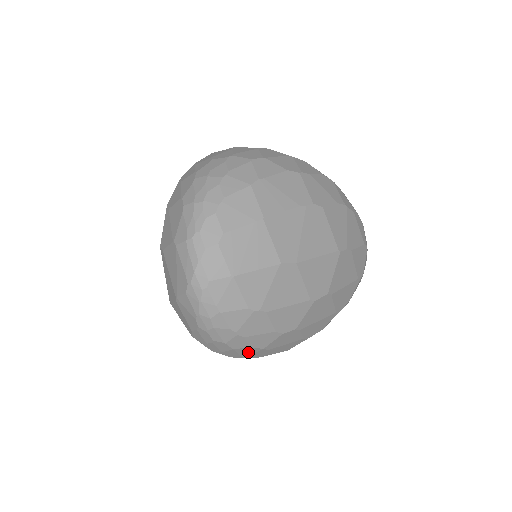
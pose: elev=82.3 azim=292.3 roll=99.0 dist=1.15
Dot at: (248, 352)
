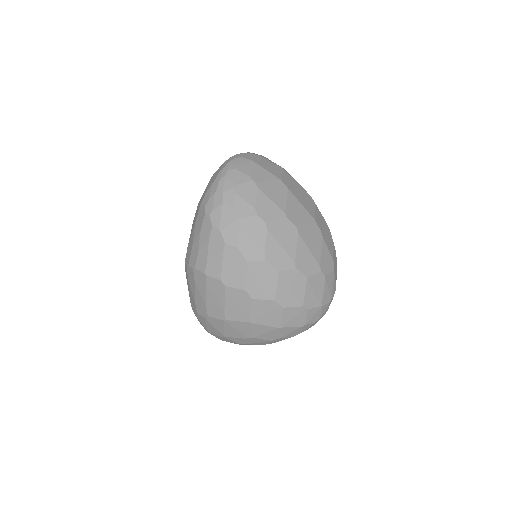
Dot at: (228, 219)
